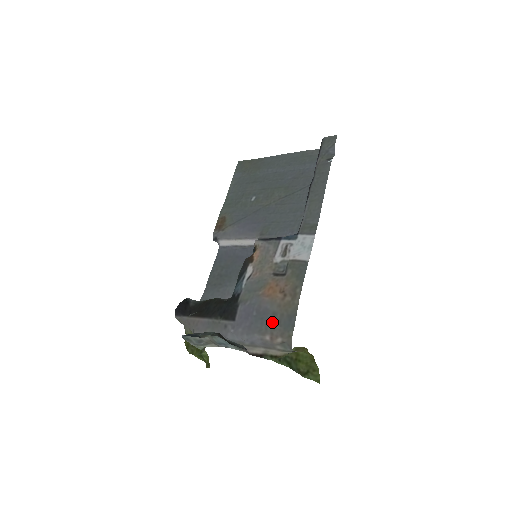
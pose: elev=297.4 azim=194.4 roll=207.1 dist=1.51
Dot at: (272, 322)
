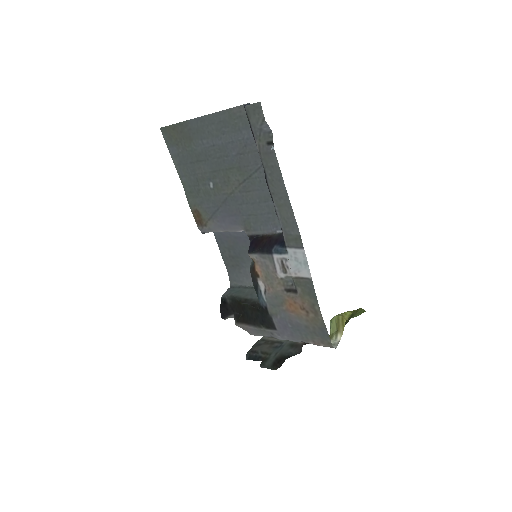
Dot at: (309, 333)
